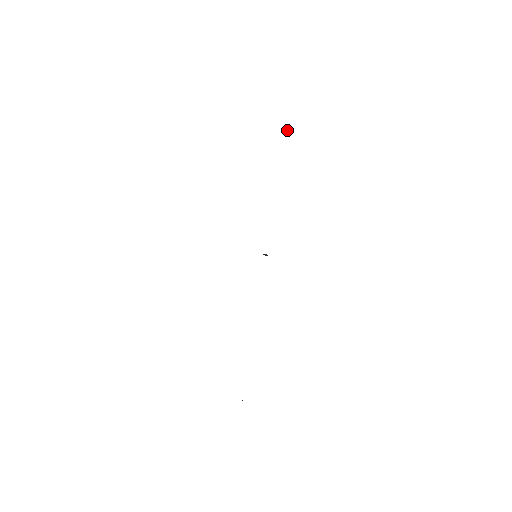
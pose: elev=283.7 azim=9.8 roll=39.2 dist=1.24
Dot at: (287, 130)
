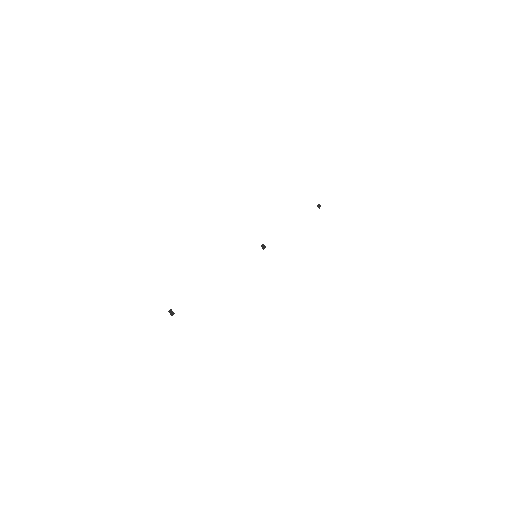
Dot at: occluded
